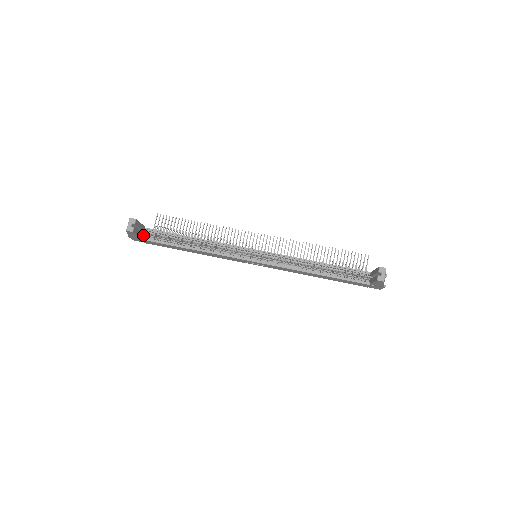
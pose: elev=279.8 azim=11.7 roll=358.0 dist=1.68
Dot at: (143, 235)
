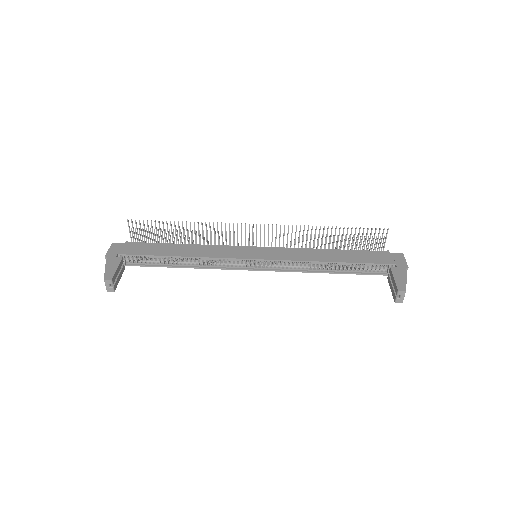
Dot at: occluded
